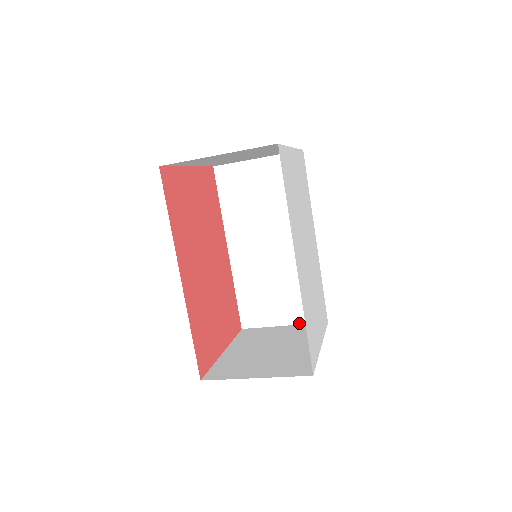
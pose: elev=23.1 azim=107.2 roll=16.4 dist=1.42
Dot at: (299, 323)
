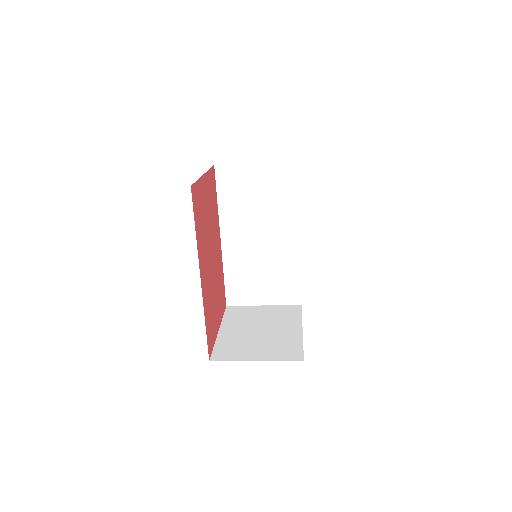
Dot at: (277, 304)
